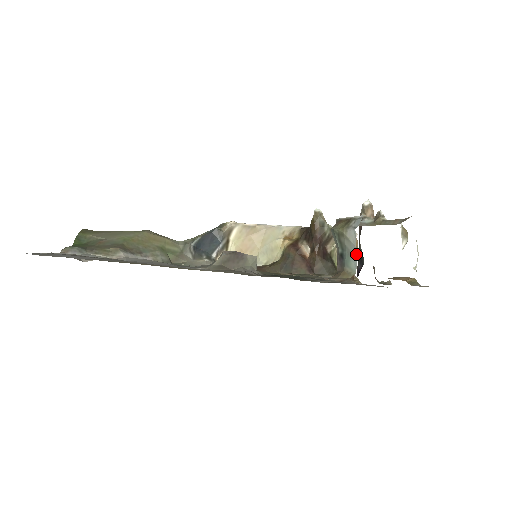
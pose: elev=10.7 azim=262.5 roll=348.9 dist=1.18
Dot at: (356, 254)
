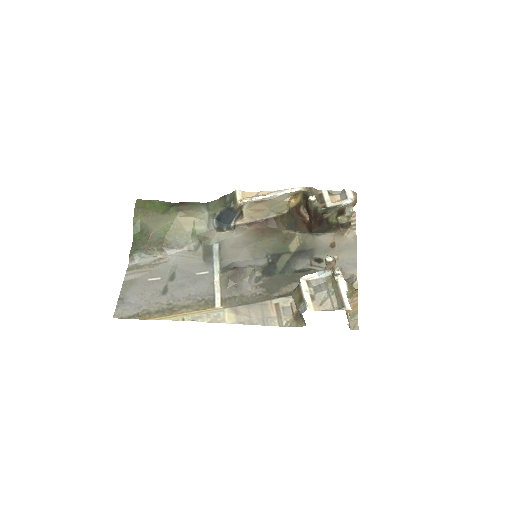
Dot at: (304, 320)
